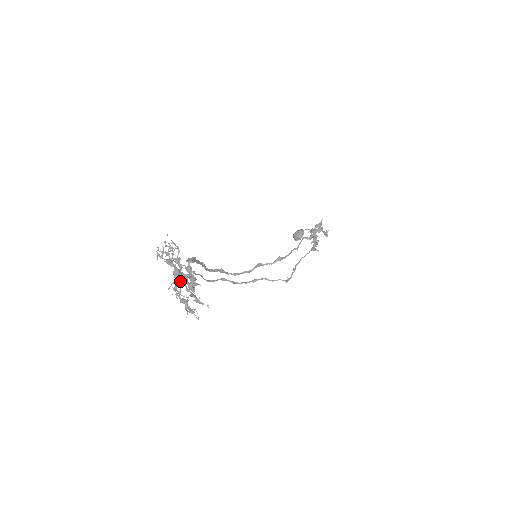
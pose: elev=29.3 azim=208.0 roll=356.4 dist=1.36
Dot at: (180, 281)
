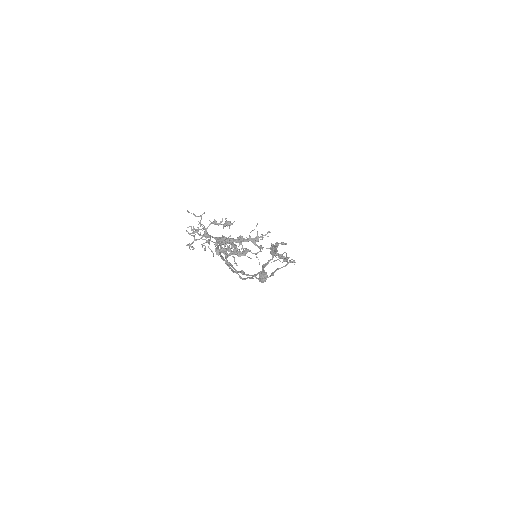
Dot at: occluded
